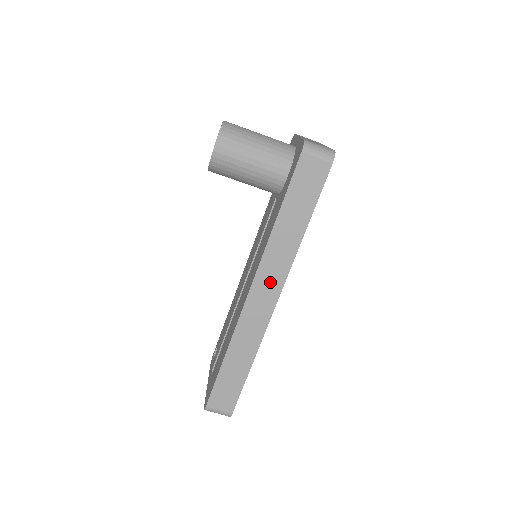
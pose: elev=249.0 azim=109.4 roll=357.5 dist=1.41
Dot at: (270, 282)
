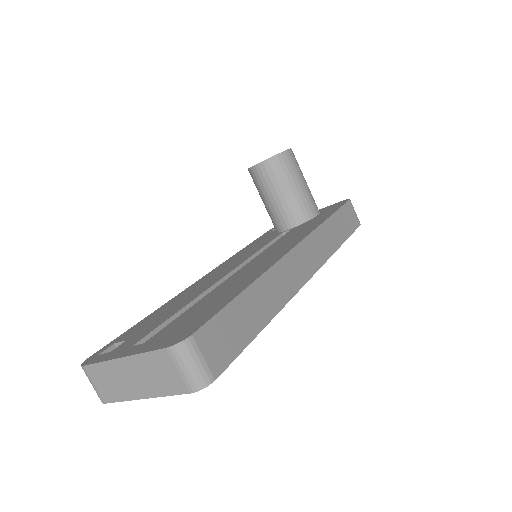
Dot at: (311, 256)
